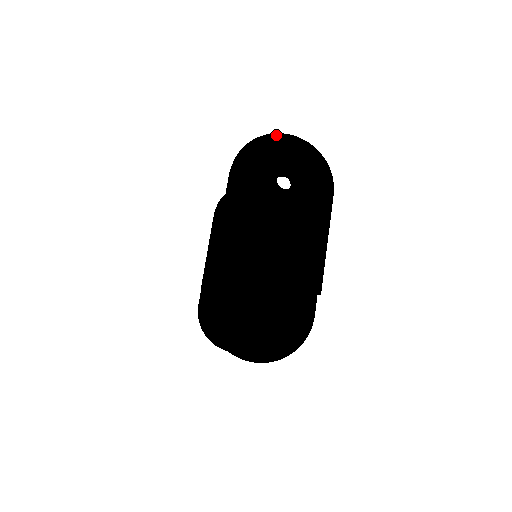
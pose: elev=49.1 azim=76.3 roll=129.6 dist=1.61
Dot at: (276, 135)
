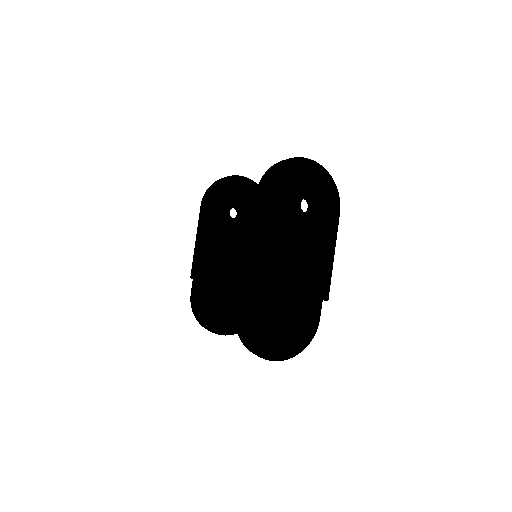
Dot at: (297, 159)
